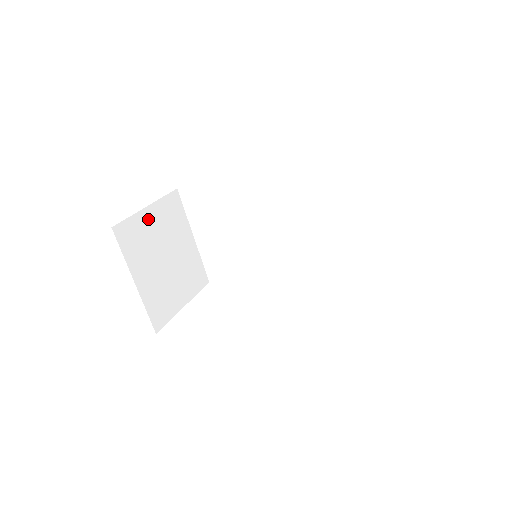
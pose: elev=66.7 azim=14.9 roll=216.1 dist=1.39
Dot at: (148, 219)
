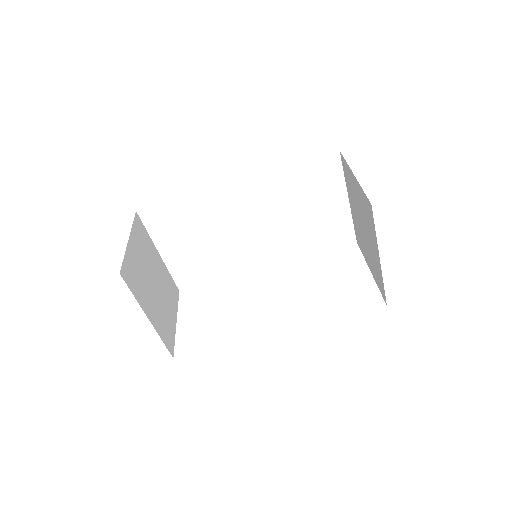
Dot at: (133, 252)
